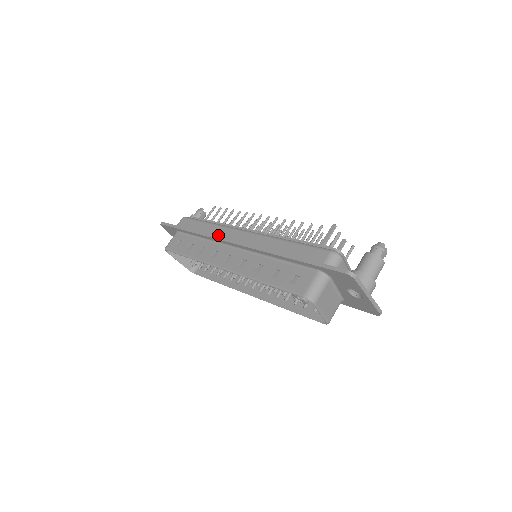
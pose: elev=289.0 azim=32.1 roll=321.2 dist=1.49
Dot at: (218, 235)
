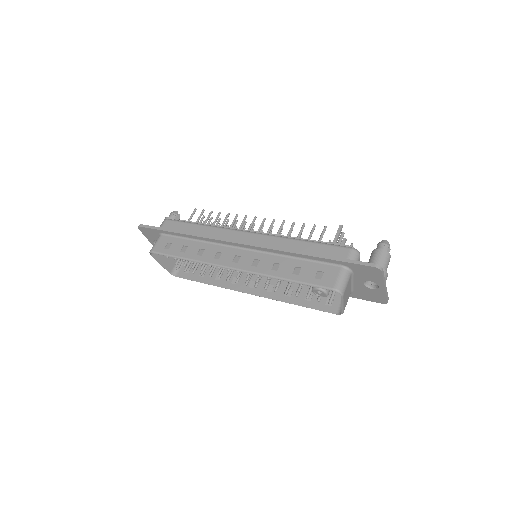
Dot at: (218, 236)
